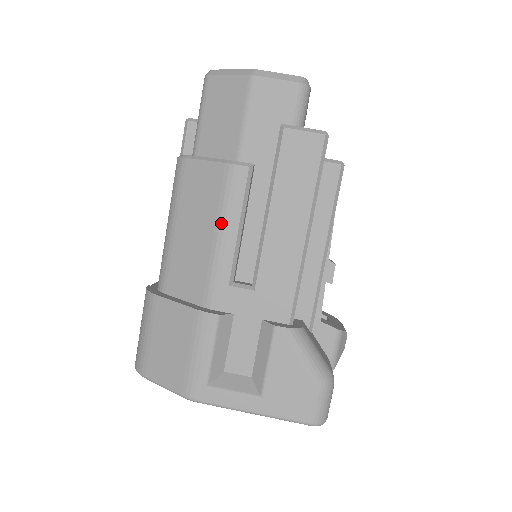
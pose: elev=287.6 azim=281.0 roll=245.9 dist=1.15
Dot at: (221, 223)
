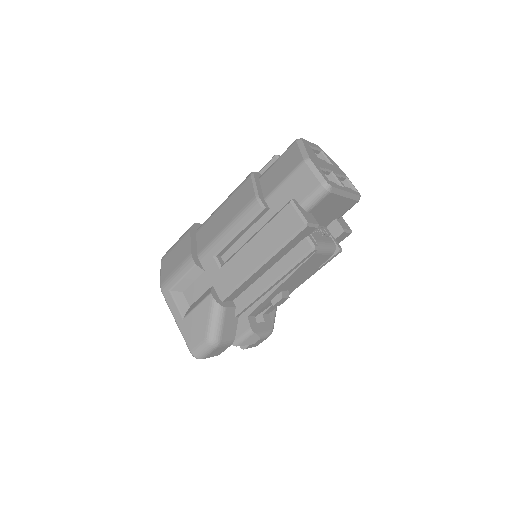
Dot at: (231, 223)
